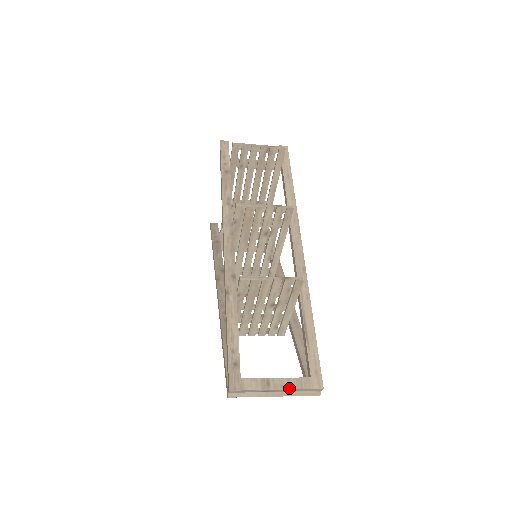
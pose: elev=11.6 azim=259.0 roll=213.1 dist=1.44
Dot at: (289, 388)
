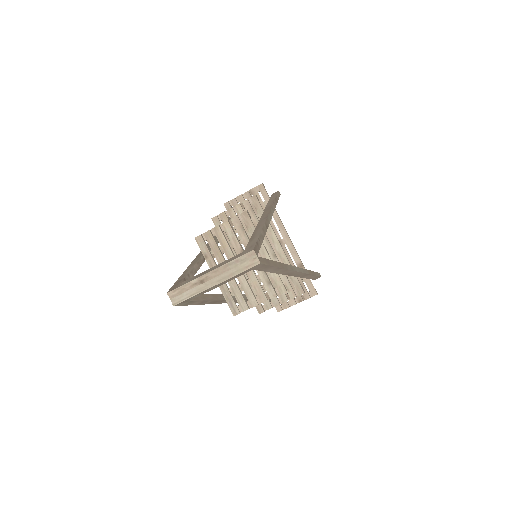
Dot at: (220, 266)
